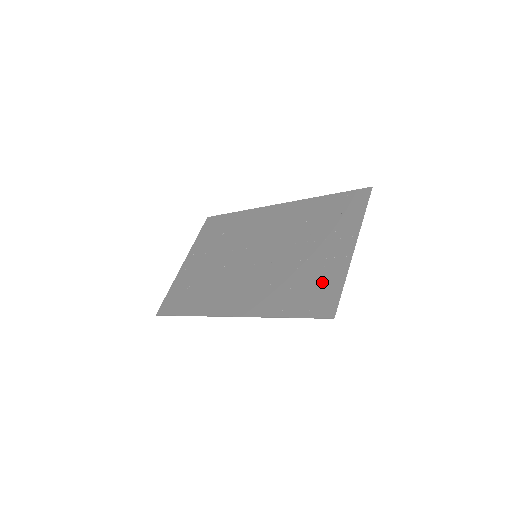
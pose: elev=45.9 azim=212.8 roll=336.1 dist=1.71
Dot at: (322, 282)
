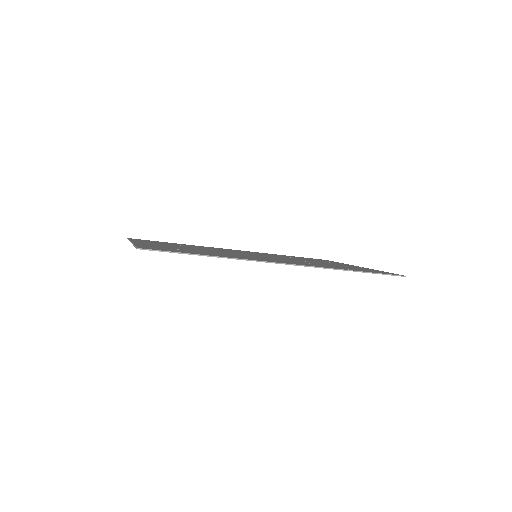
Dot at: occluded
